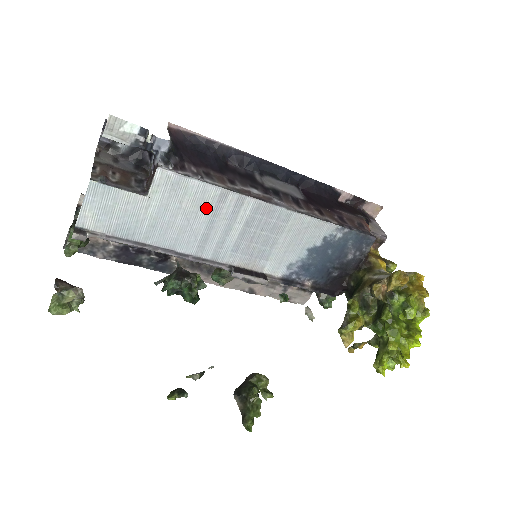
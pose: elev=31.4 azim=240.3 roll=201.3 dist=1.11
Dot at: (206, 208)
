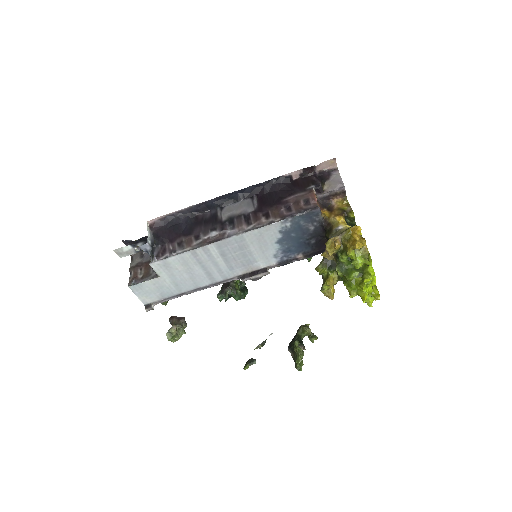
Dot at: (192, 263)
